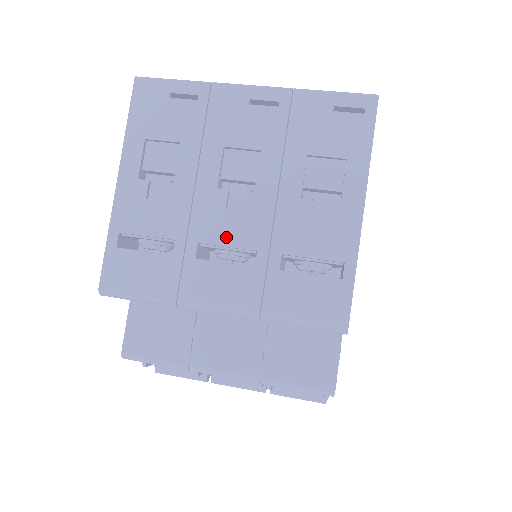
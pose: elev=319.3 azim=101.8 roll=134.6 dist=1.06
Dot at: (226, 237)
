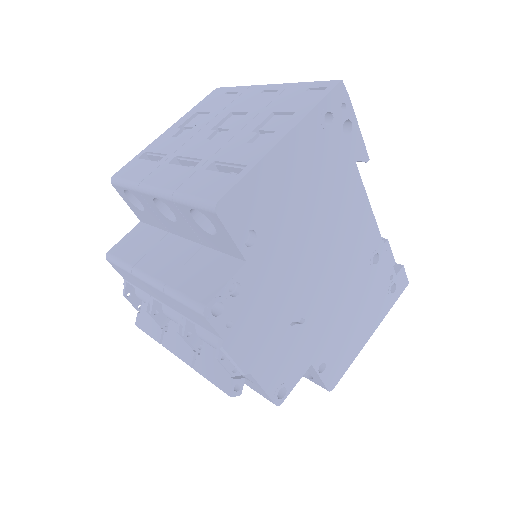
Dot at: (193, 152)
